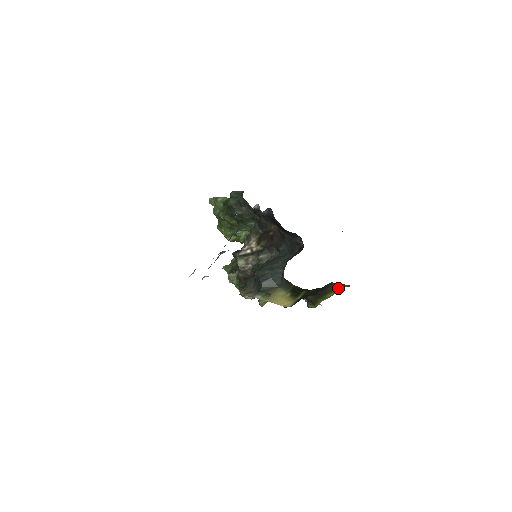
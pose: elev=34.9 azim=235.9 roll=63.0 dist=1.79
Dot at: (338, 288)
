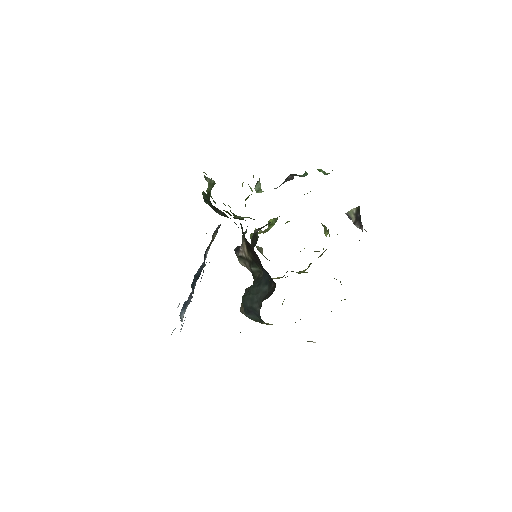
Dot at: occluded
